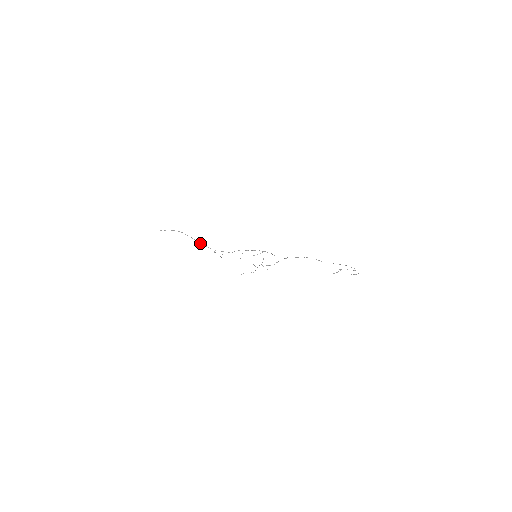
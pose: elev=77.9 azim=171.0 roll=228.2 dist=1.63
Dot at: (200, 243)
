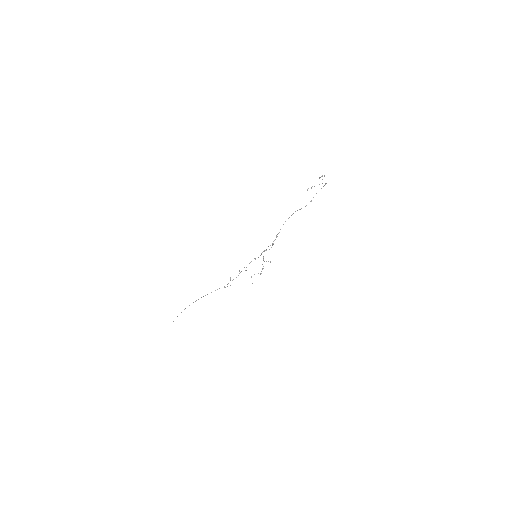
Dot at: (211, 292)
